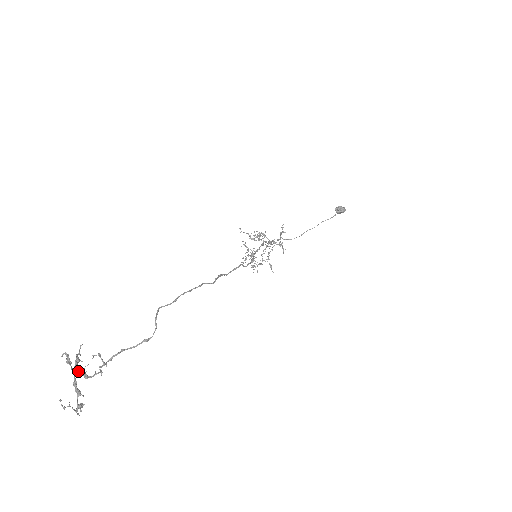
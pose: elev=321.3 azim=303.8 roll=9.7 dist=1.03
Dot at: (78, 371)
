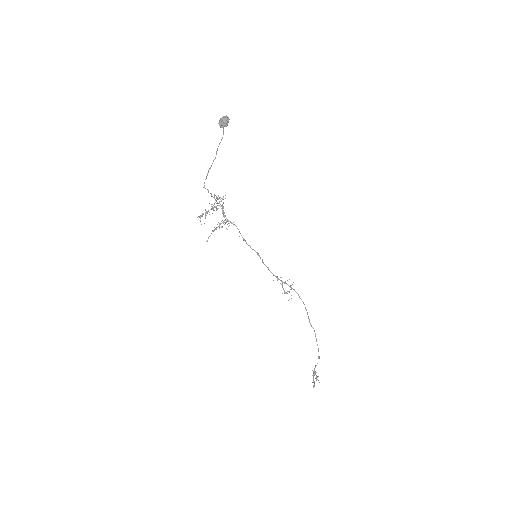
Dot at: occluded
